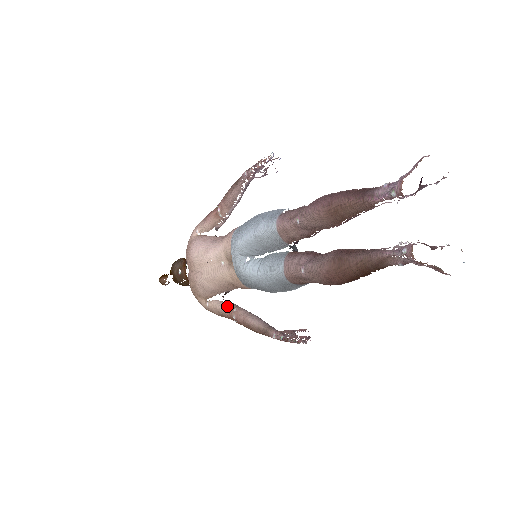
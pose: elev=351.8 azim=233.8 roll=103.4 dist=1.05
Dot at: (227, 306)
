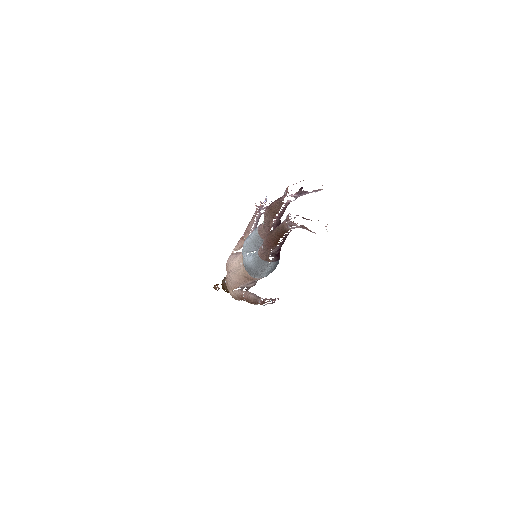
Dot at: (242, 291)
